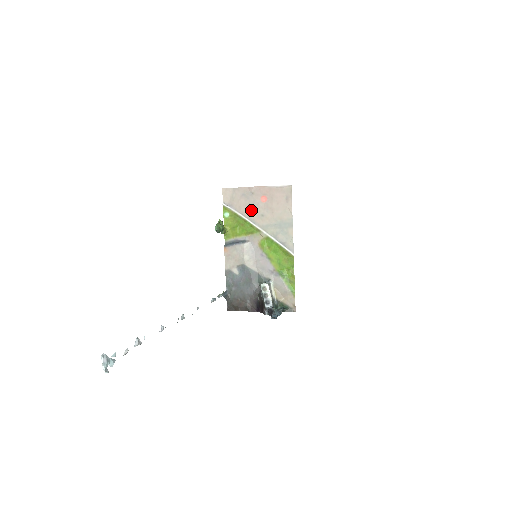
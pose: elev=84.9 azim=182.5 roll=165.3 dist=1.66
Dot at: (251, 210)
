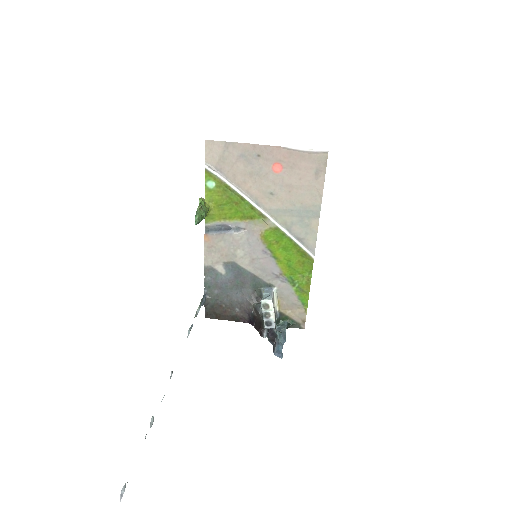
Dot at: (253, 183)
